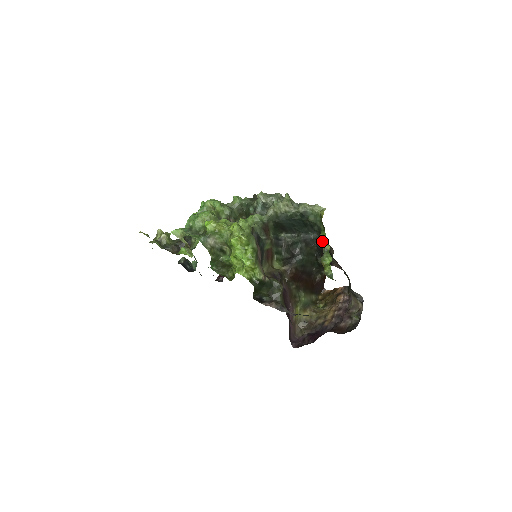
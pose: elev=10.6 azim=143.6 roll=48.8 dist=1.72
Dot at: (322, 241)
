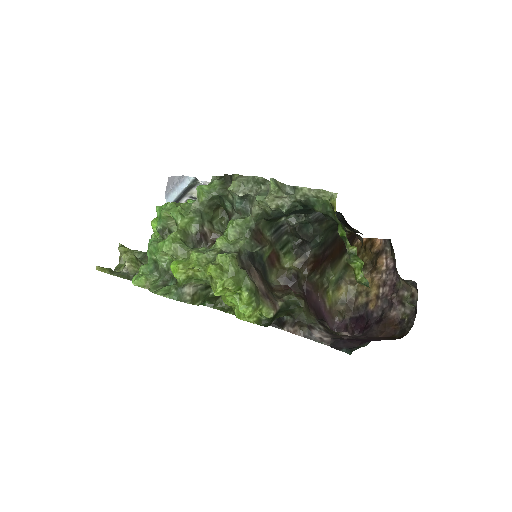
Dot at: (341, 215)
